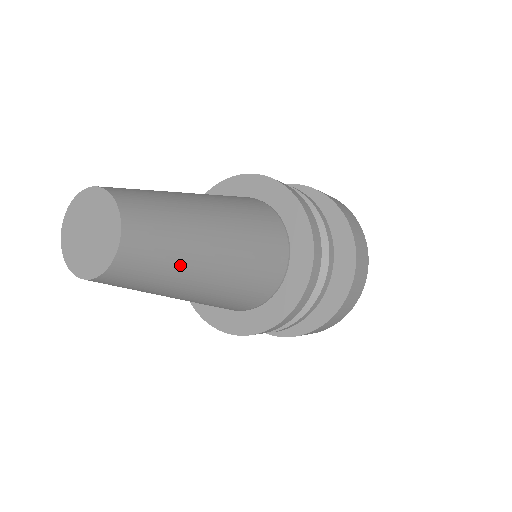
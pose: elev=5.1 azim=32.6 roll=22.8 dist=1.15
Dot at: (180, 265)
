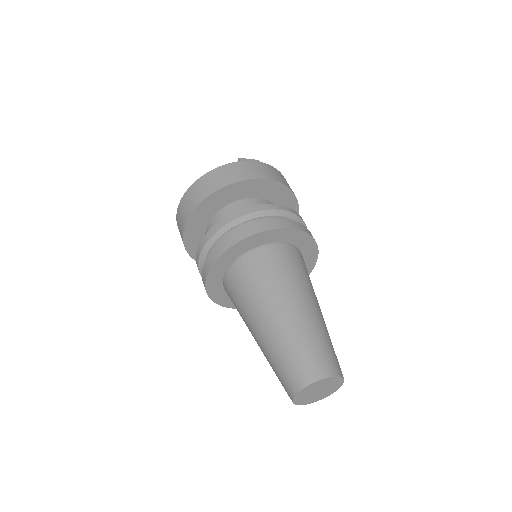
Dot at: occluded
